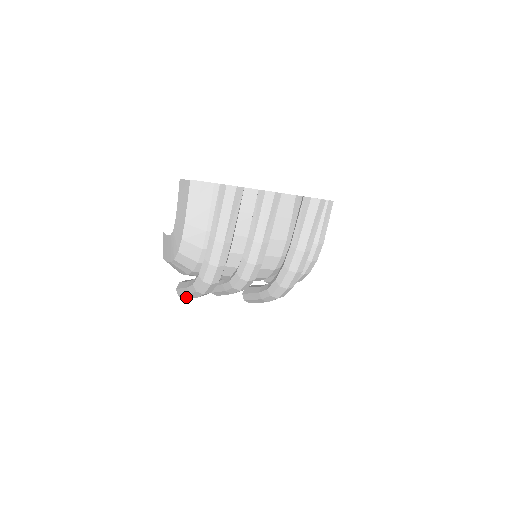
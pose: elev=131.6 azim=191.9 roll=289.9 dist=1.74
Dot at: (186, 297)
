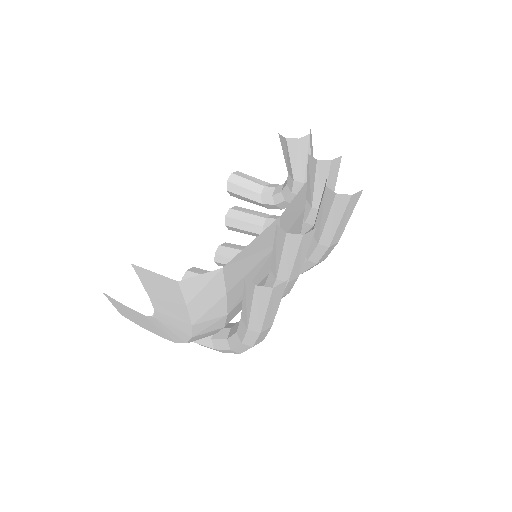
Dot at: occluded
